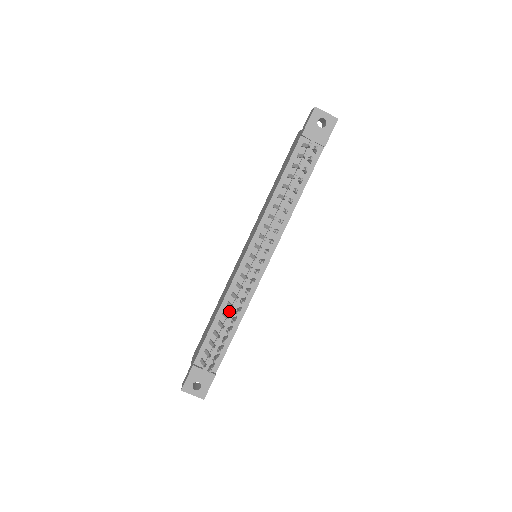
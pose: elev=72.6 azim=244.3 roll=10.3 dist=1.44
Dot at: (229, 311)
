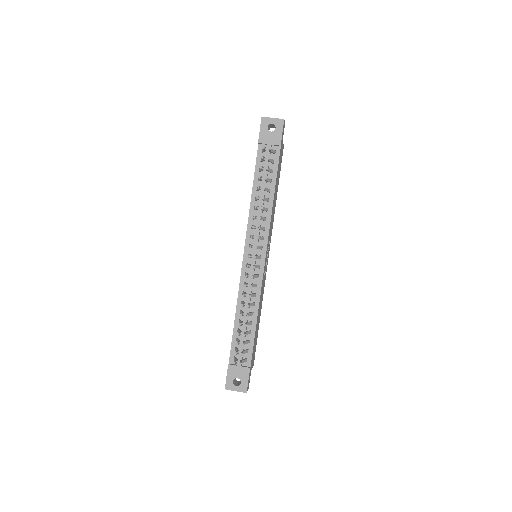
Dot at: (244, 308)
